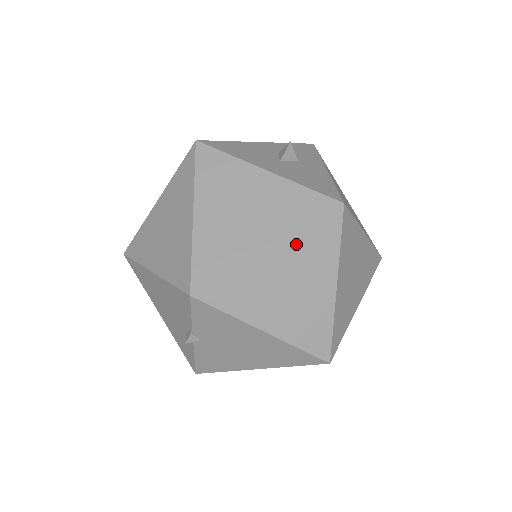
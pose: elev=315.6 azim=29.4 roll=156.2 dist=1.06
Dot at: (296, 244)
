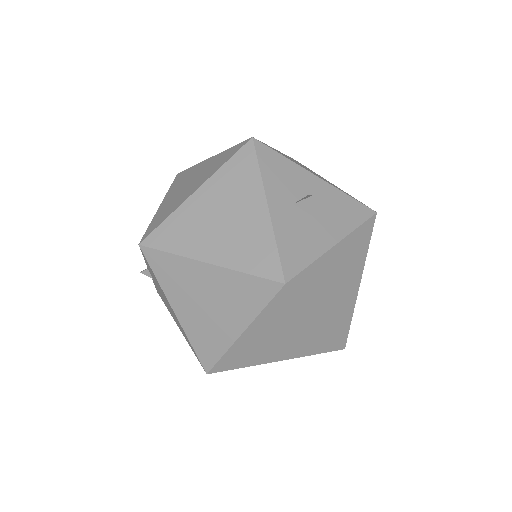
Dot at: occluded
